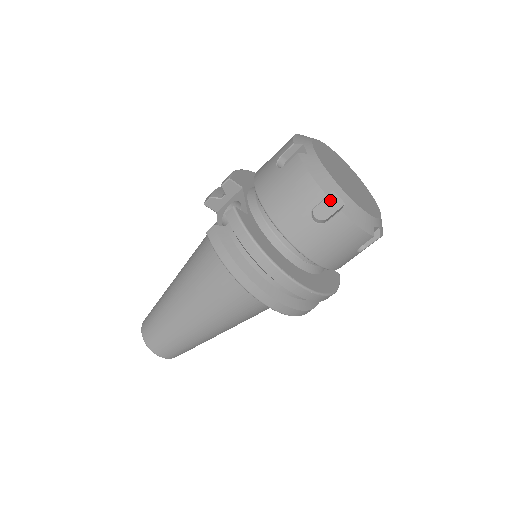
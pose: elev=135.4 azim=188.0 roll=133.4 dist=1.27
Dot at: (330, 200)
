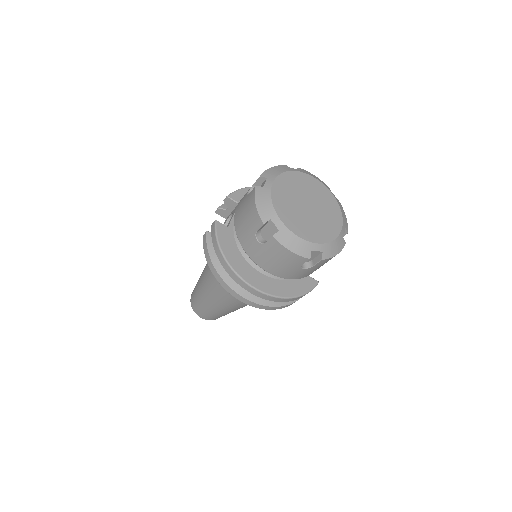
Dot at: (270, 226)
